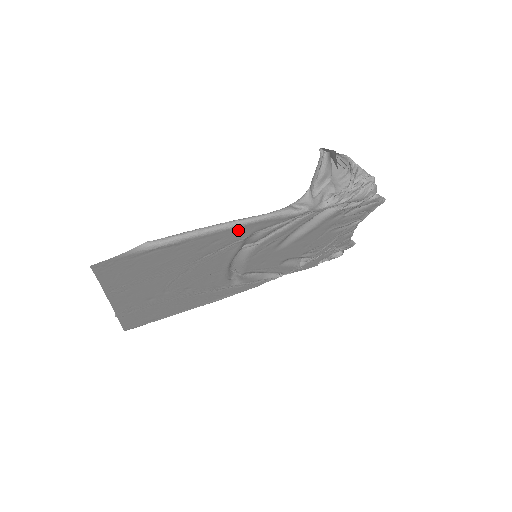
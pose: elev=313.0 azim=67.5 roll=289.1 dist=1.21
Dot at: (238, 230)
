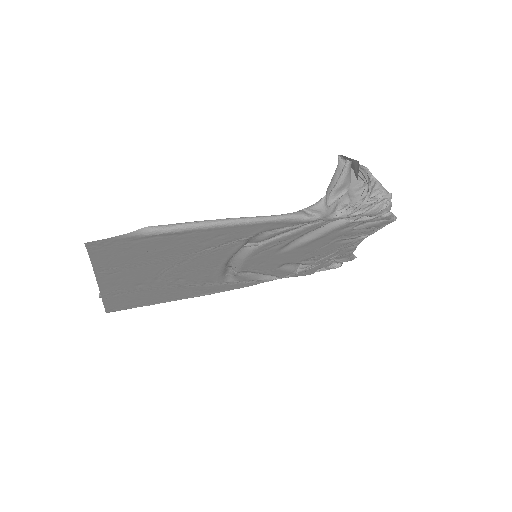
Dot at: (245, 228)
